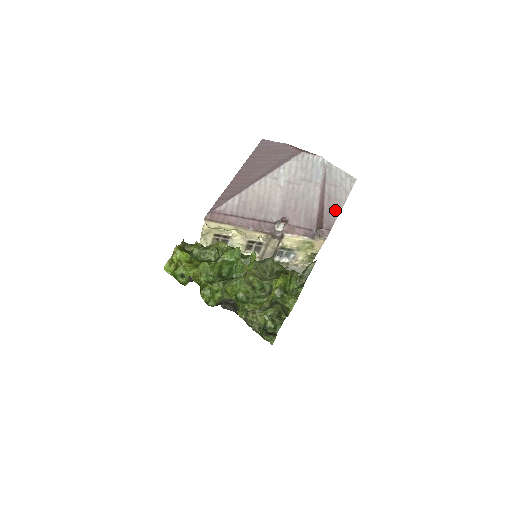
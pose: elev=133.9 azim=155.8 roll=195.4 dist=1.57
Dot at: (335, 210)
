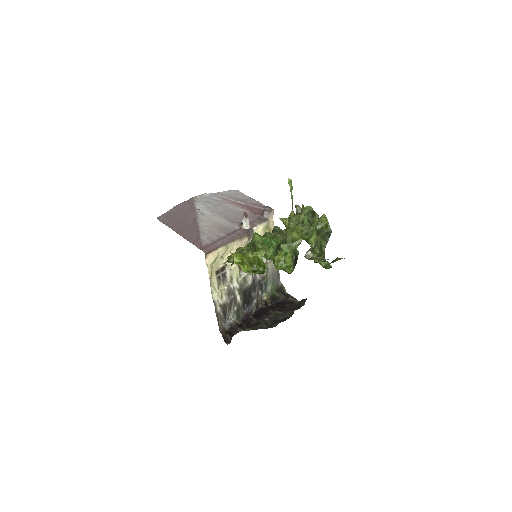
Dot at: (254, 202)
